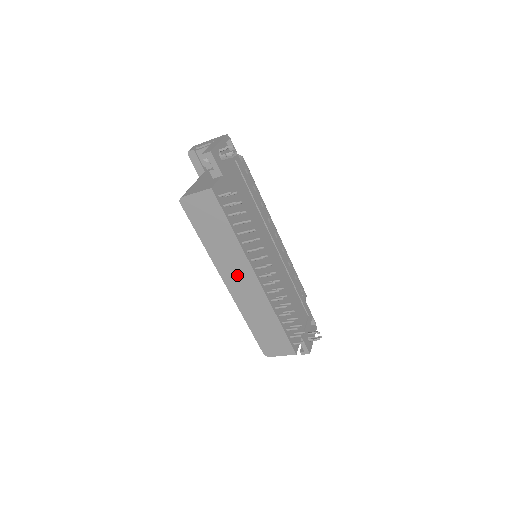
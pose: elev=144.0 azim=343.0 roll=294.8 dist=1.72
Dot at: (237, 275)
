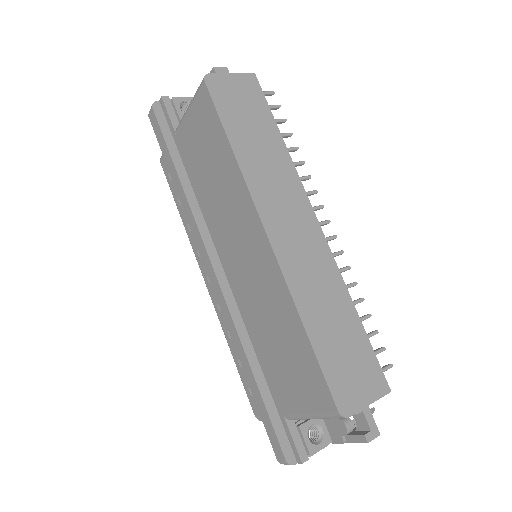
Dot at: (286, 213)
